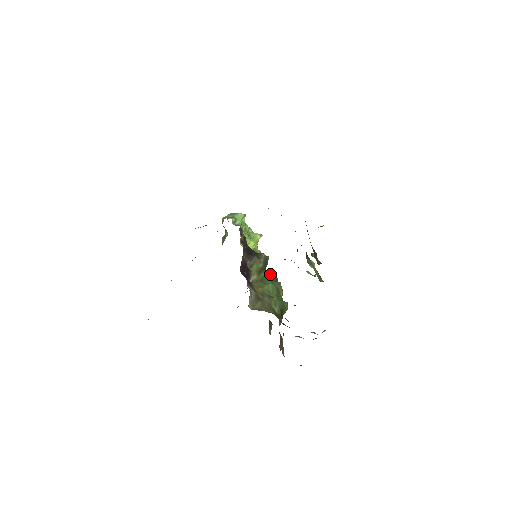
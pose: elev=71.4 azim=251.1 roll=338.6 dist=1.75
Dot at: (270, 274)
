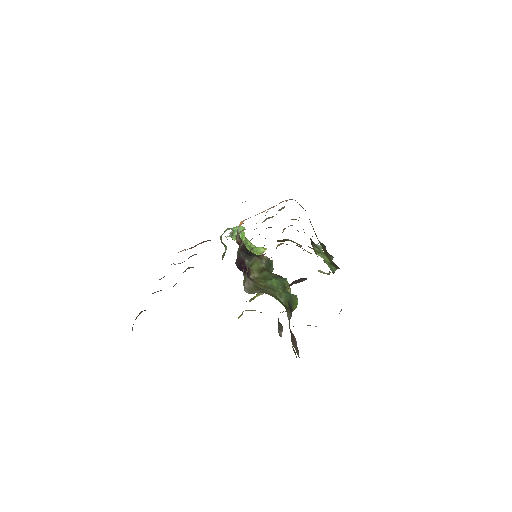
Dot at: occluded
